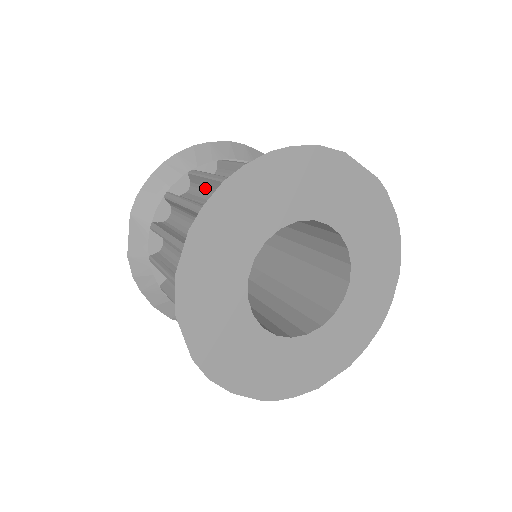
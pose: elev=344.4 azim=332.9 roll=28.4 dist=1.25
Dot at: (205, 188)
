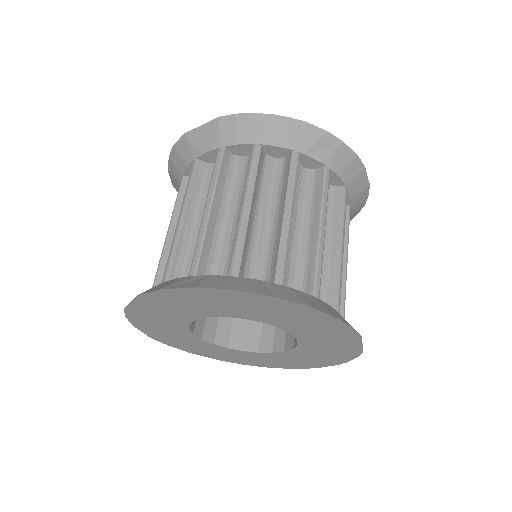
Dot at: (279, 195)
